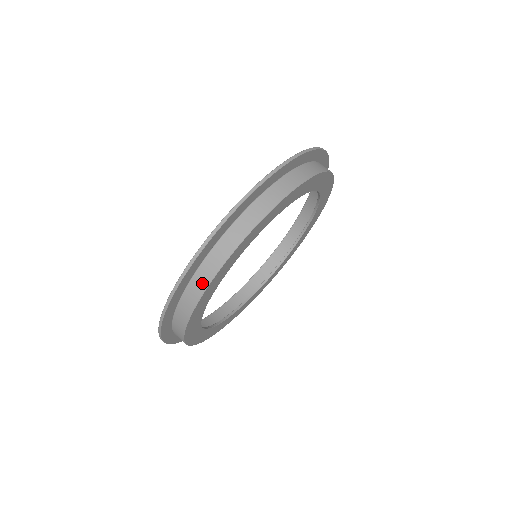
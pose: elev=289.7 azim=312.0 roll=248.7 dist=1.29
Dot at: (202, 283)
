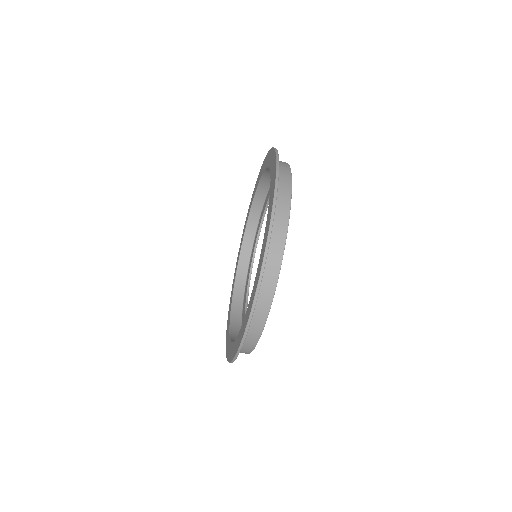
Dot at: occluded
